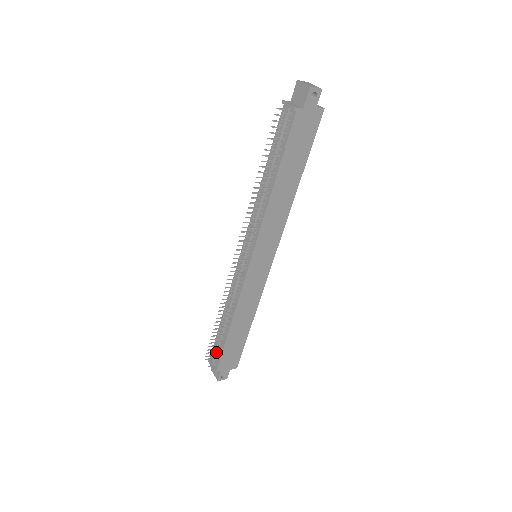
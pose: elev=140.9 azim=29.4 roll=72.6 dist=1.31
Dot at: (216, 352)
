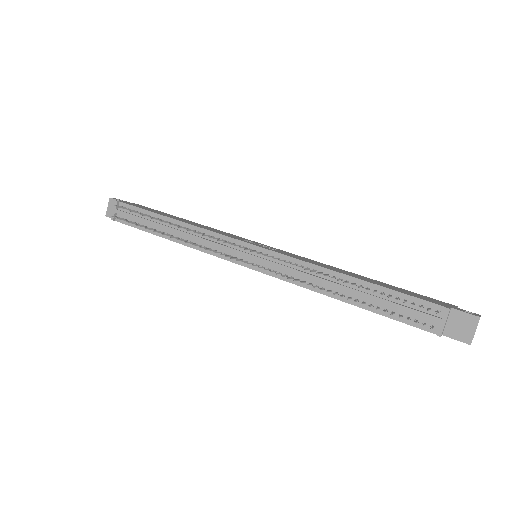
Dot at: (131, 222)
